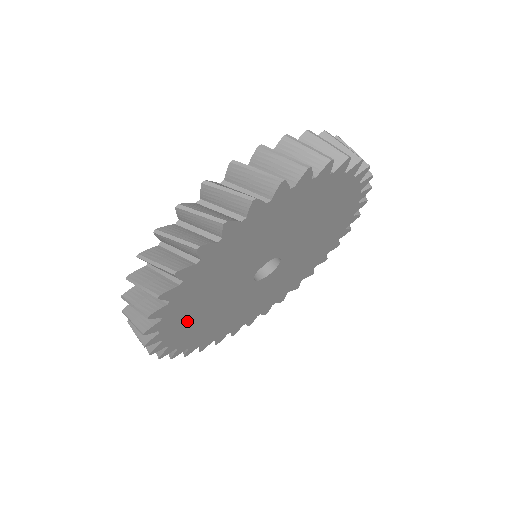
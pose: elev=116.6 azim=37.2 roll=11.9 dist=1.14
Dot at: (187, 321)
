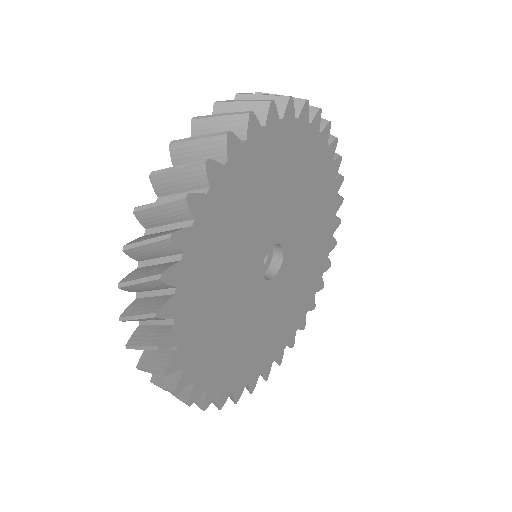
Dot at: (243, 186)
